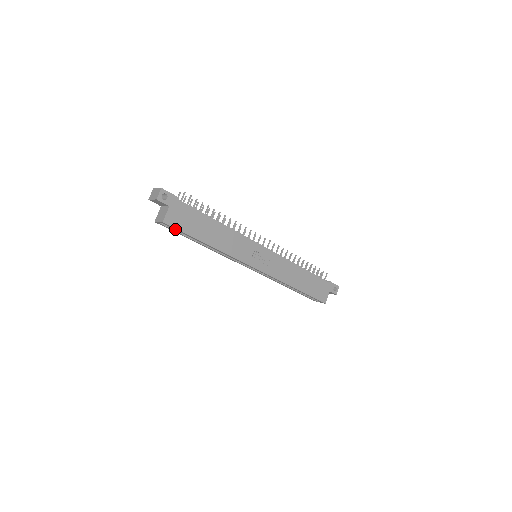
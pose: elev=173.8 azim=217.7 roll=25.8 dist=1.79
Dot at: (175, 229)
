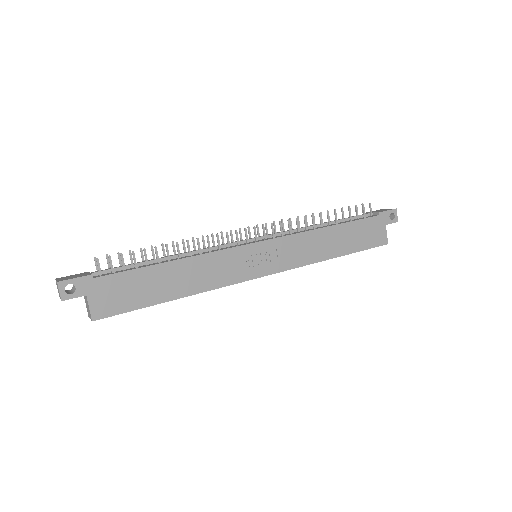
Dot at: (117, 313)
